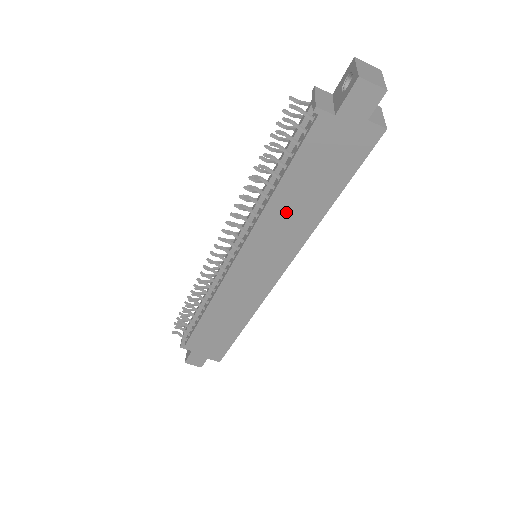
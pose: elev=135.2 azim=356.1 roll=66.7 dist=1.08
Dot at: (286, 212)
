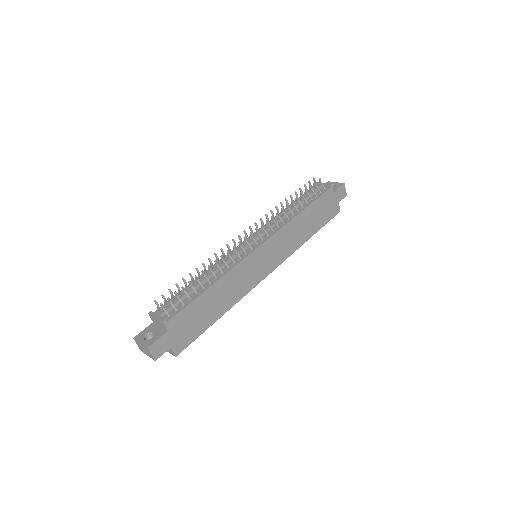
Dot at: (297, 228)
